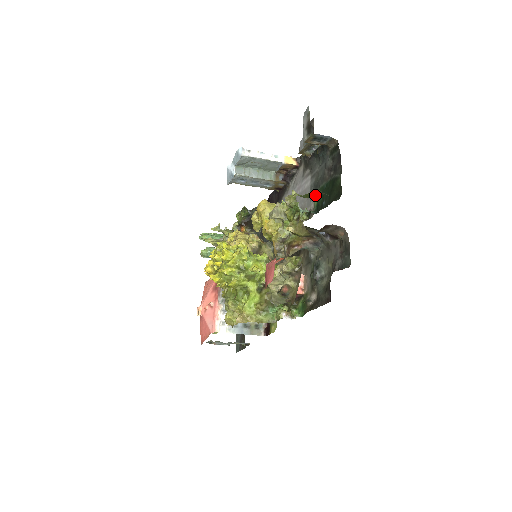
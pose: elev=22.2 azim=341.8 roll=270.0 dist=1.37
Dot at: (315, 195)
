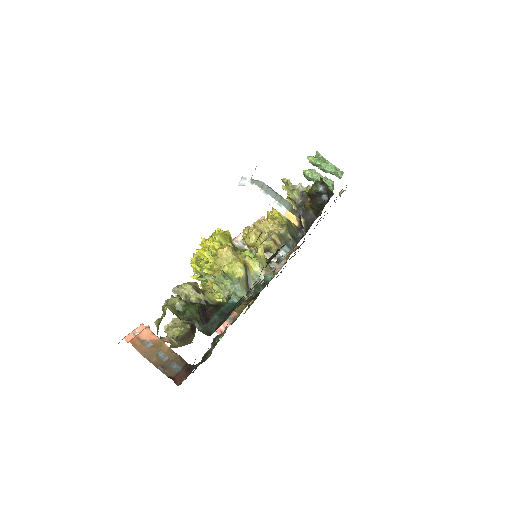
Dot at: (188, 317)
